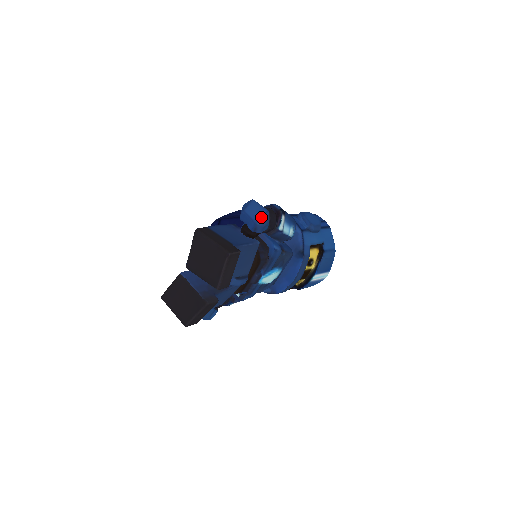
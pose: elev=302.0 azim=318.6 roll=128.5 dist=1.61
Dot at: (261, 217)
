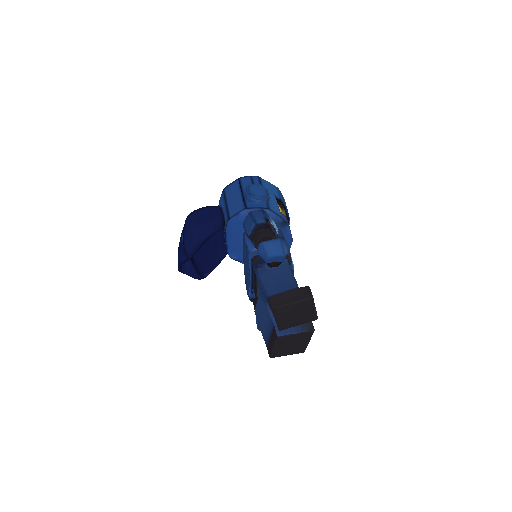
Dot at: (283, 248)
